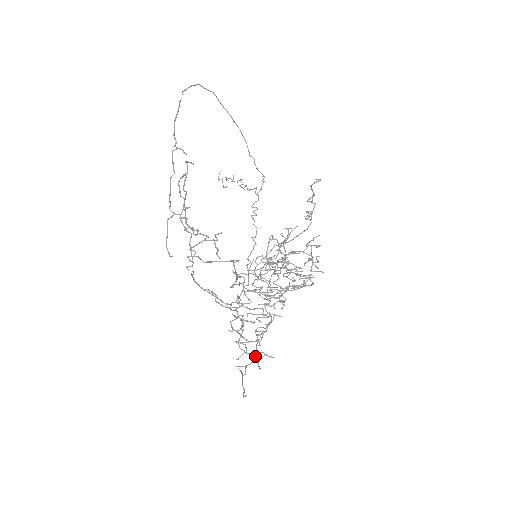
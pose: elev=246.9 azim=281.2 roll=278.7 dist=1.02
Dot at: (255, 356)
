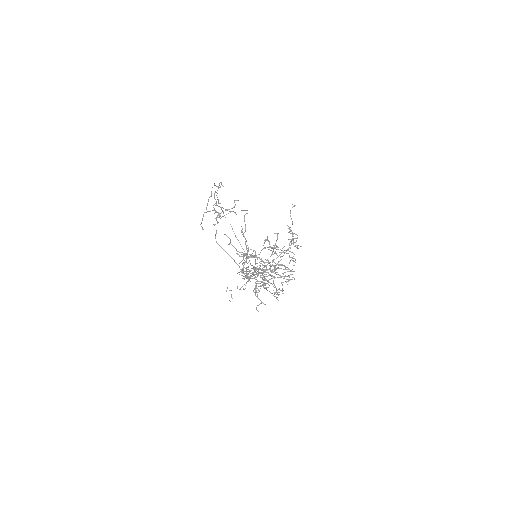
Dot at: (255, 277)
